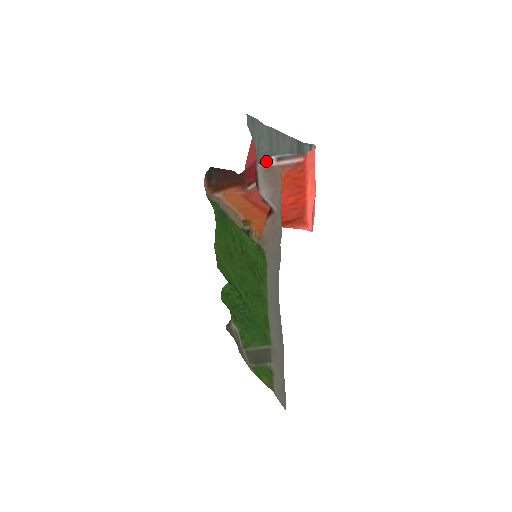
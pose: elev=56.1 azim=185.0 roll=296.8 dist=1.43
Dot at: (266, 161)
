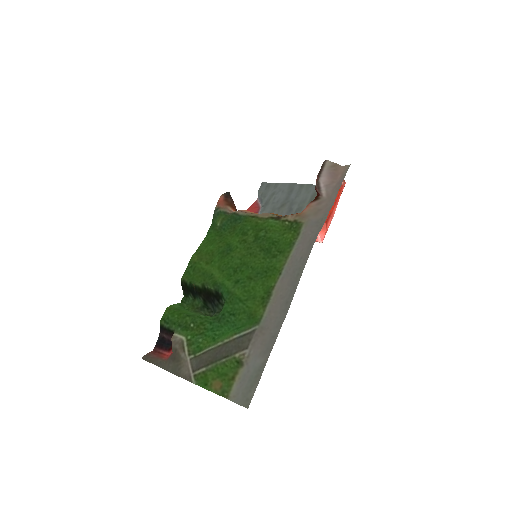
Dot at: occluded
